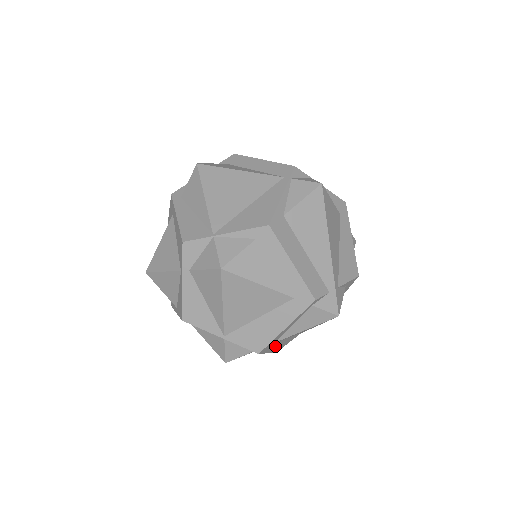
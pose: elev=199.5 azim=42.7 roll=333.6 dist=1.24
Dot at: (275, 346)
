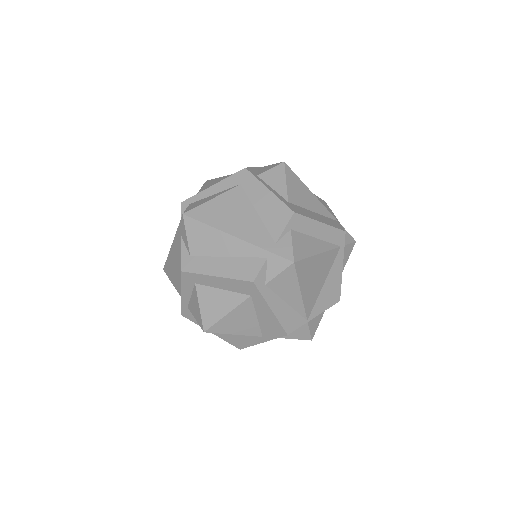
Dot at: occluded
